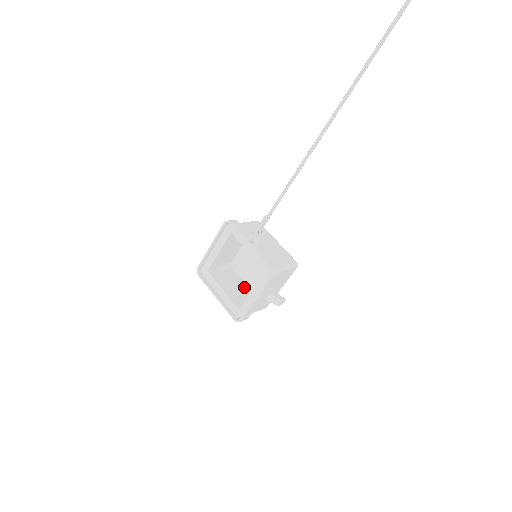
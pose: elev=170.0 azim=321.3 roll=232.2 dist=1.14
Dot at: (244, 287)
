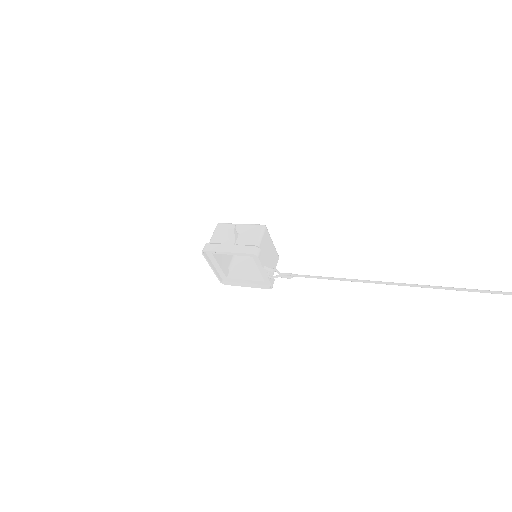
Dot at: occluded
